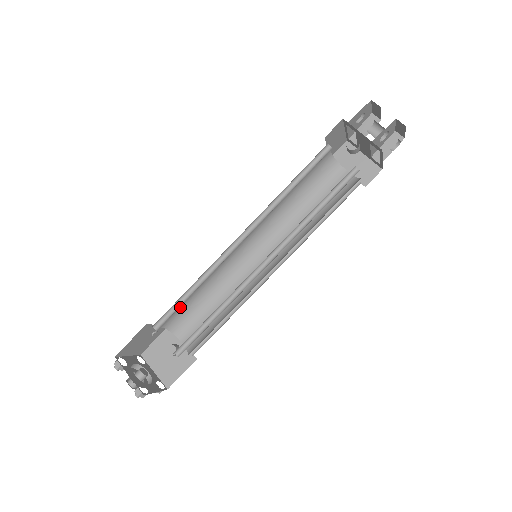
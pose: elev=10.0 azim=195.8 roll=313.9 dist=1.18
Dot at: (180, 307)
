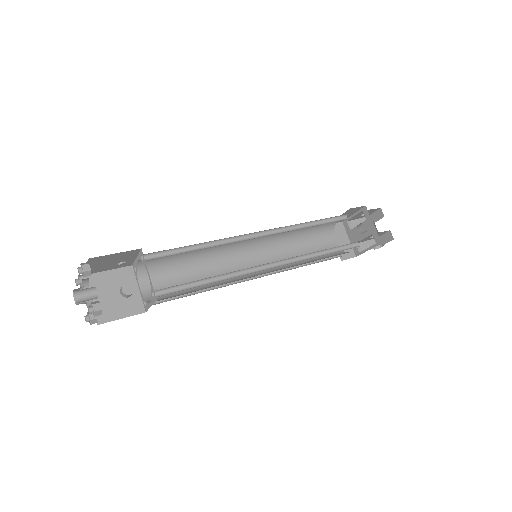
Dot at: occluded
